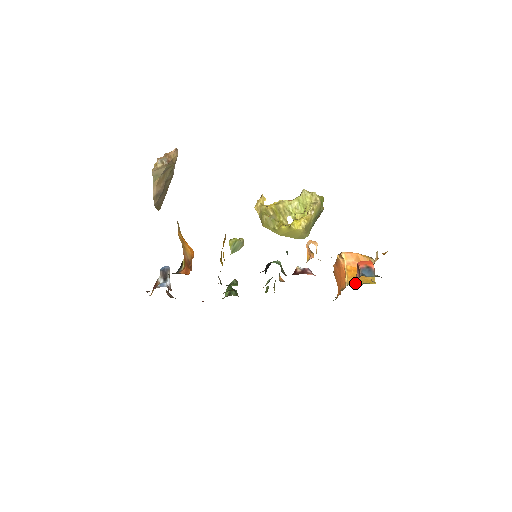
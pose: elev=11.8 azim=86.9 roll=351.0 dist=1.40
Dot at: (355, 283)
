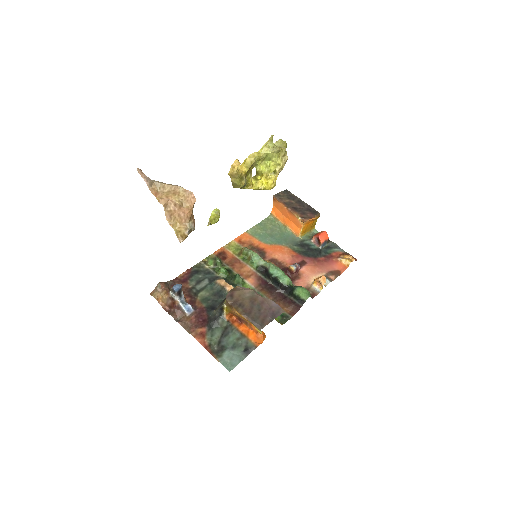
Dot at: (305, 234)
